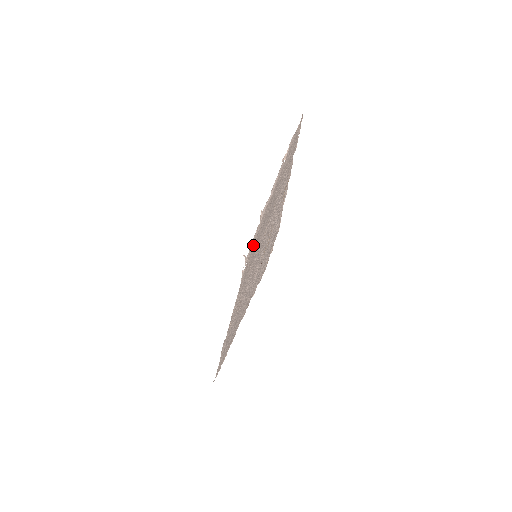
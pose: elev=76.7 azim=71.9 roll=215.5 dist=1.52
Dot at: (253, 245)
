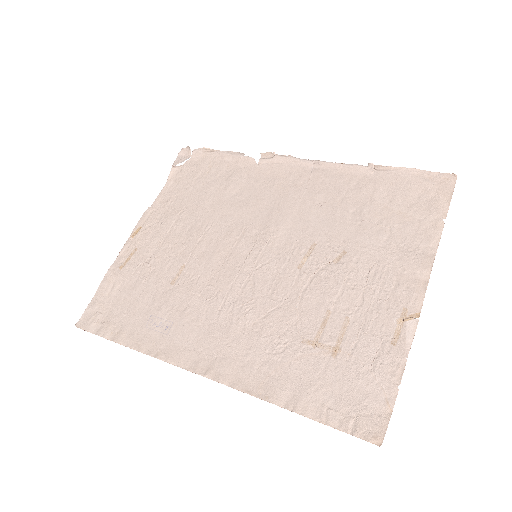
Dot at: (222, 166)
